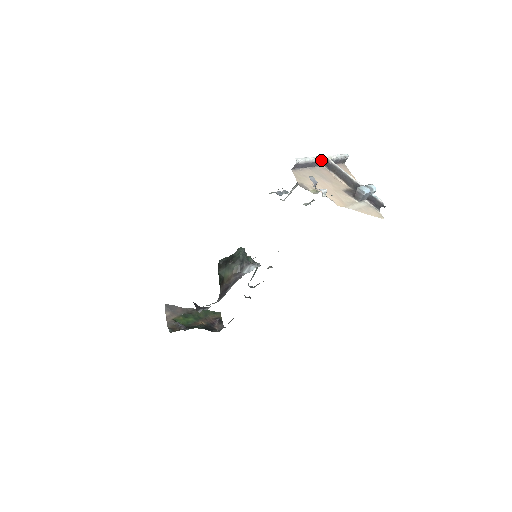
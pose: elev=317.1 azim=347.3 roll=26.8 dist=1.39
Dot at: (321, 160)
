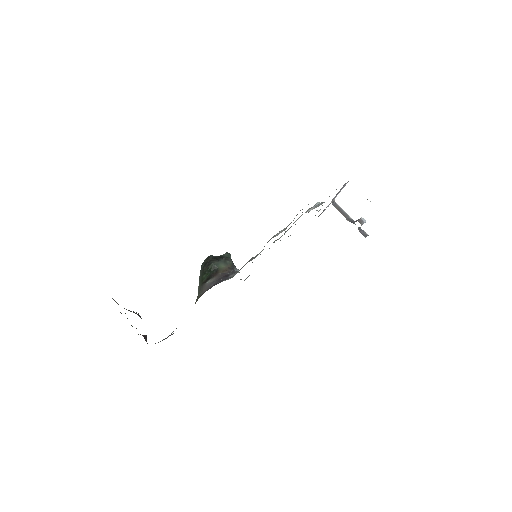
Dot at: (336, 196)
